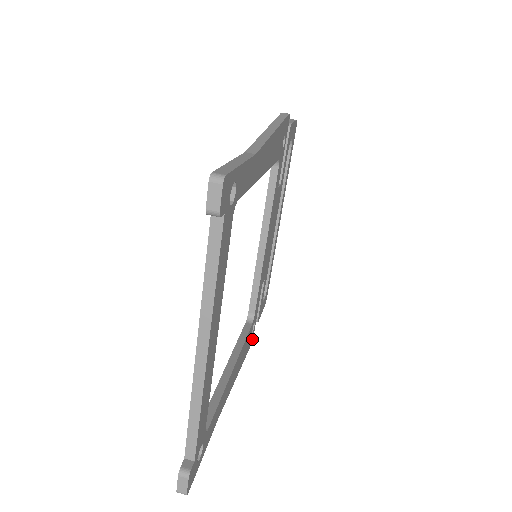
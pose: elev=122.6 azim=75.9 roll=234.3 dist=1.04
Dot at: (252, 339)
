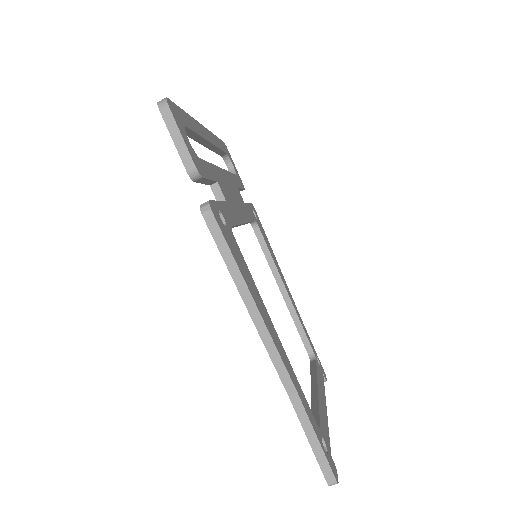
Dot at: (253, 207)
